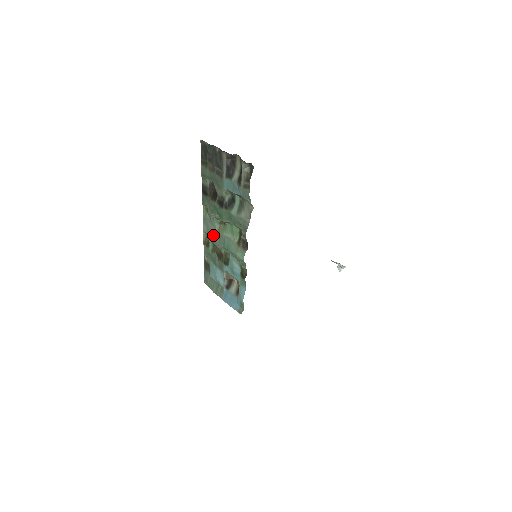
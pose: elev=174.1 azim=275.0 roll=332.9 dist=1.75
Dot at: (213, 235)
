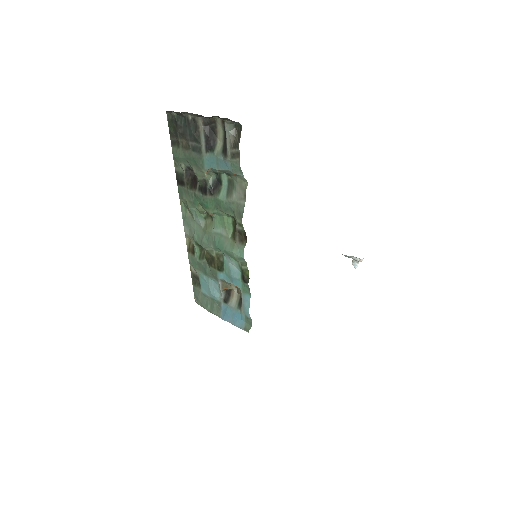
Dot at: (198, 235)
